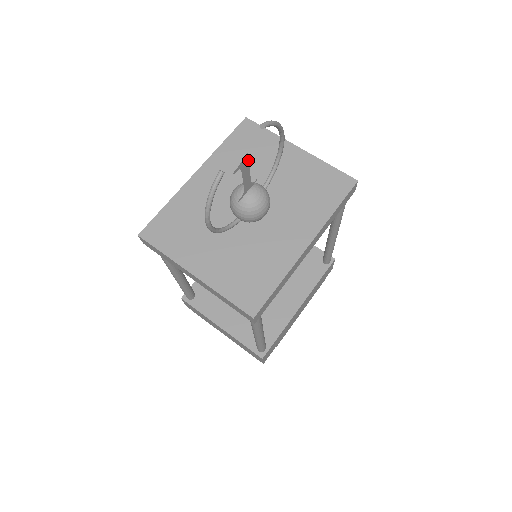
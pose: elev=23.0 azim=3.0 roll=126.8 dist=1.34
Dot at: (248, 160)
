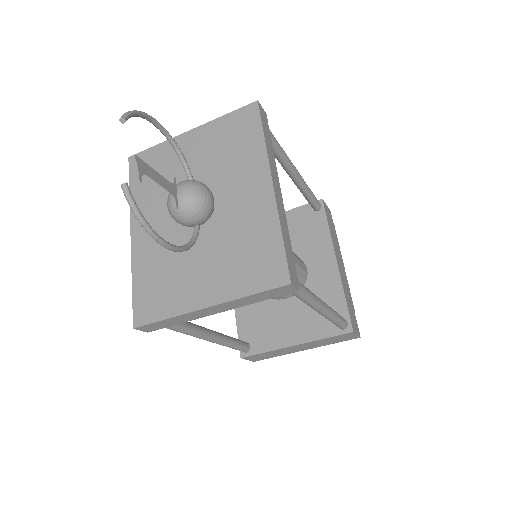
Dot at: (143, 162)
